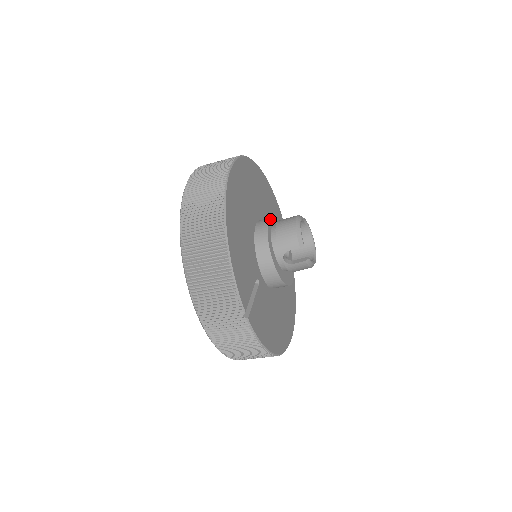
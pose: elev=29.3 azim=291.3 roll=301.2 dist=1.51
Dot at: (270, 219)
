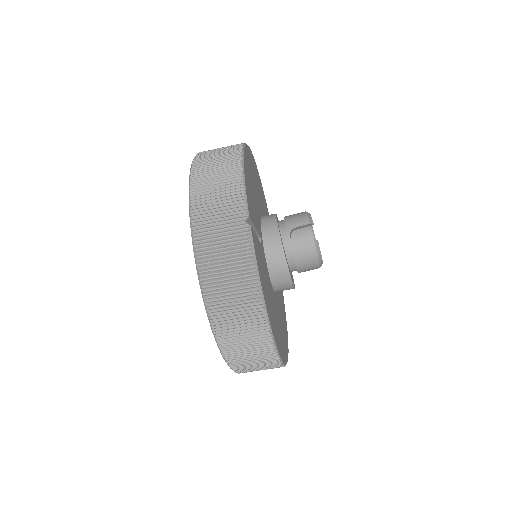
Dot at: occluded
